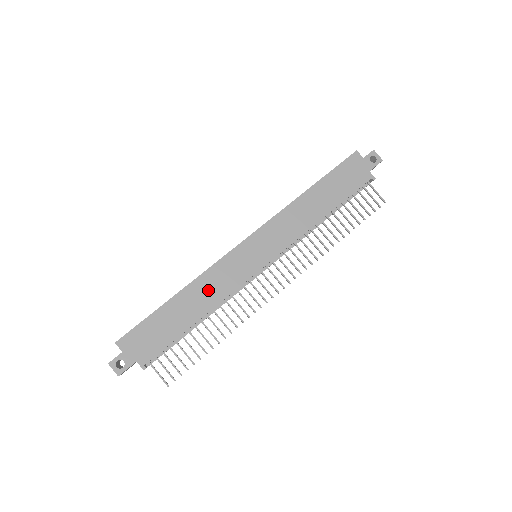
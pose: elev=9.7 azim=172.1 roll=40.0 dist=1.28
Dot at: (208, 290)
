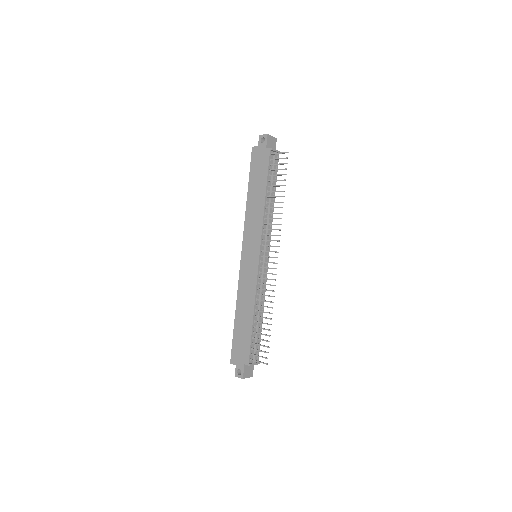
Dot at: (246, 298)
